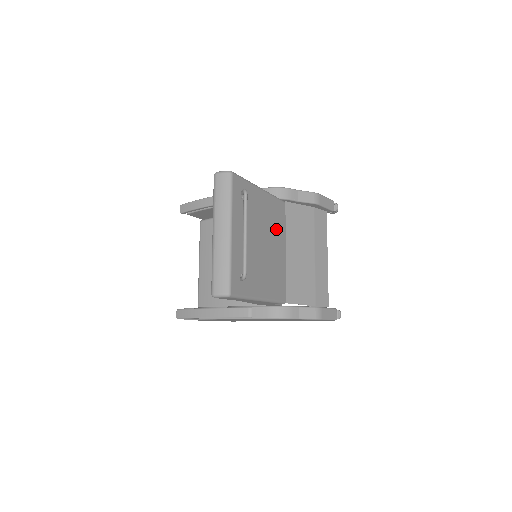
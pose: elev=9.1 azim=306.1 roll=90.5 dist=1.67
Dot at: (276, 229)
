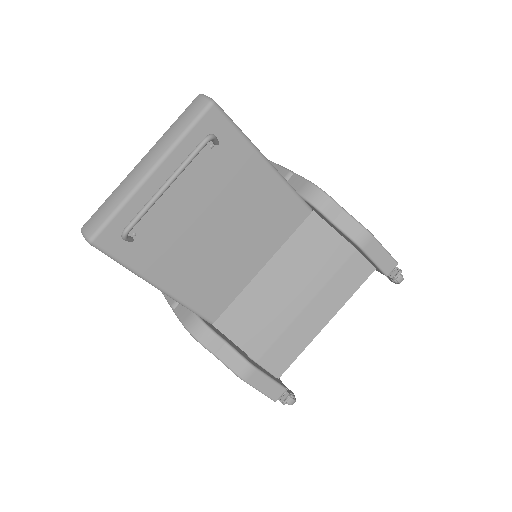
Dot at: (262, 230)
